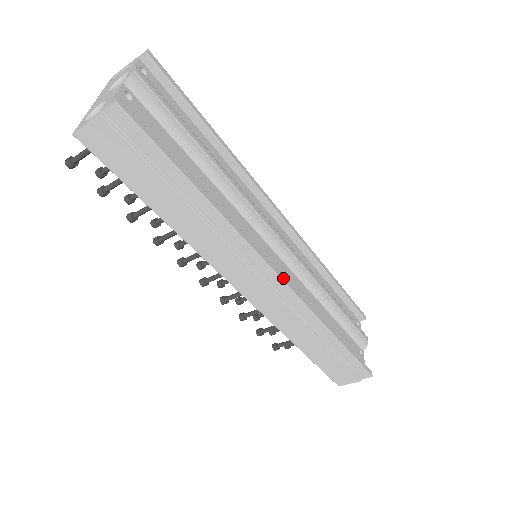
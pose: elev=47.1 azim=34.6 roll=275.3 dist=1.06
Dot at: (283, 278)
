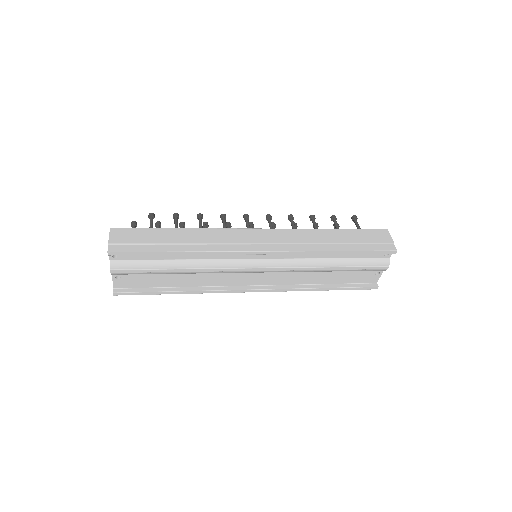
Dot at: (257, 291)
